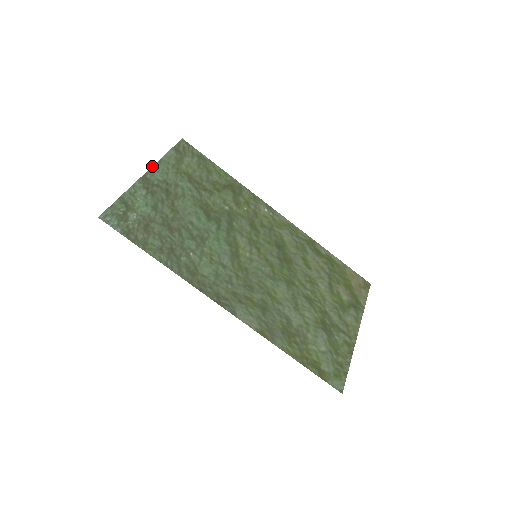
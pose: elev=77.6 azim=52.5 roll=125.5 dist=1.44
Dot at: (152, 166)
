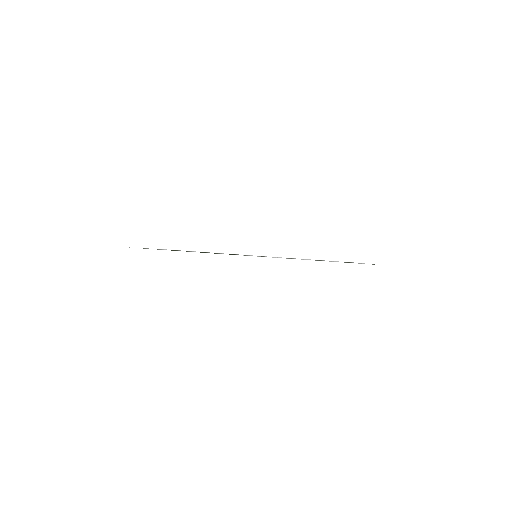
Dot at: occluded
